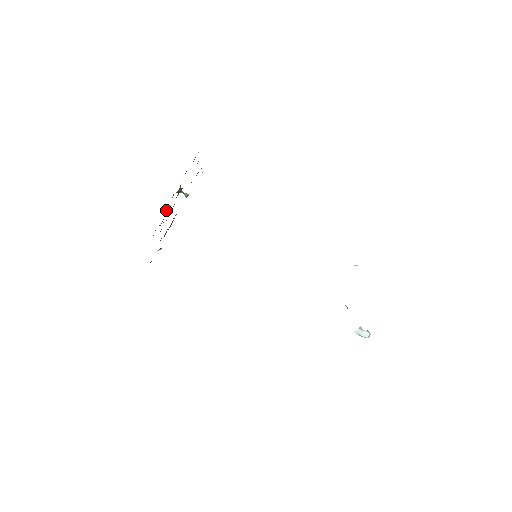
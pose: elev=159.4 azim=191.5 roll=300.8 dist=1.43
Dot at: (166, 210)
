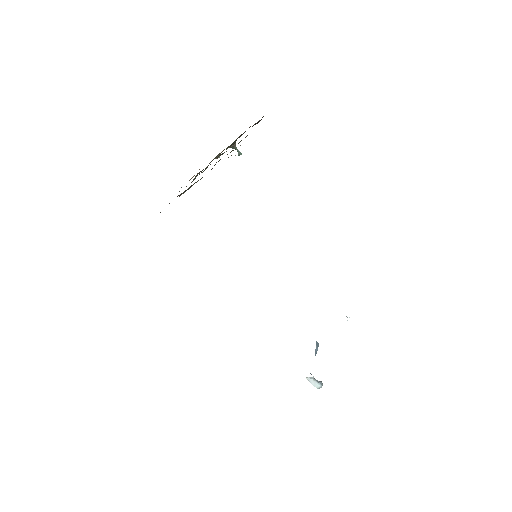
Dot at: (216, 158)
